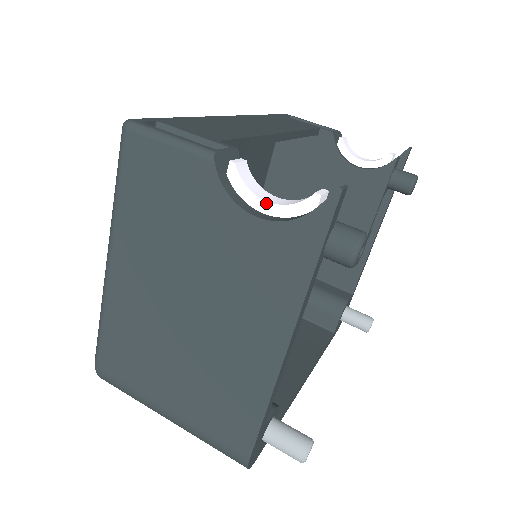
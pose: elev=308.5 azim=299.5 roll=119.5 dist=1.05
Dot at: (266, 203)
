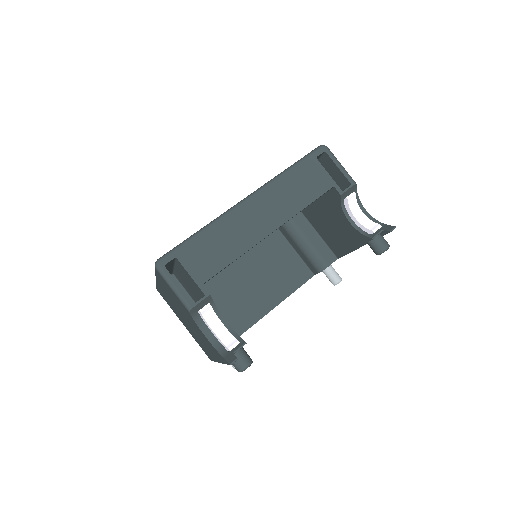
Dot at: (213, 331)
